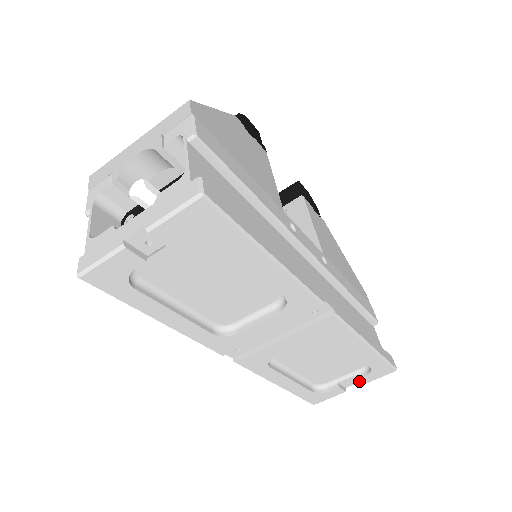
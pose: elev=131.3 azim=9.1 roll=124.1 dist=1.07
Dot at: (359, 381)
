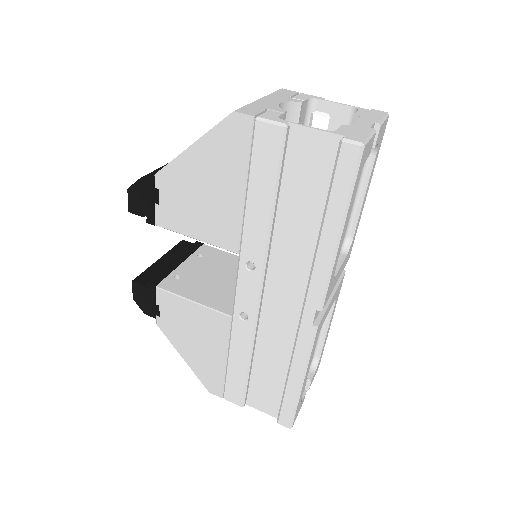
Dot at: (311, 382)
